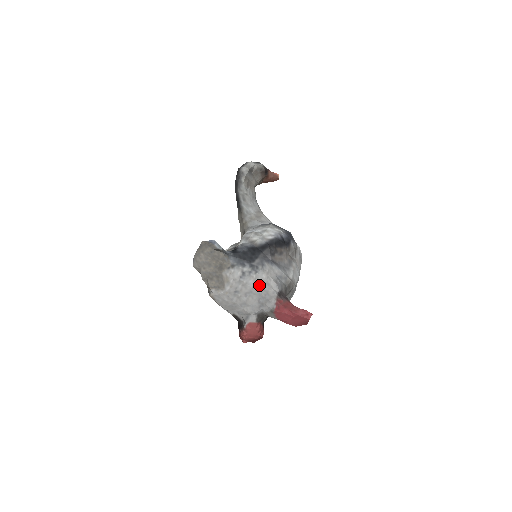
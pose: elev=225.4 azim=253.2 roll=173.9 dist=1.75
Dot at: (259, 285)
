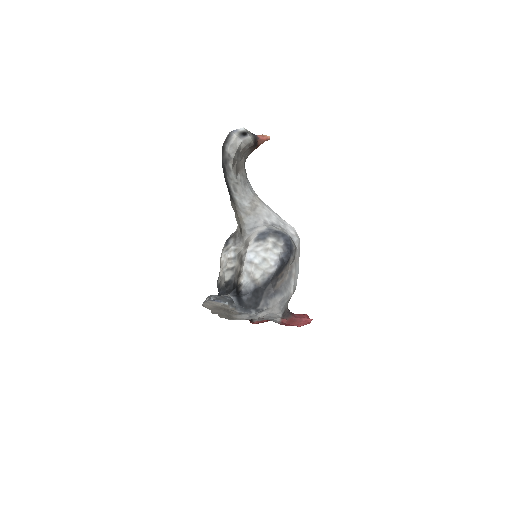
Dot at: (265, 316)
